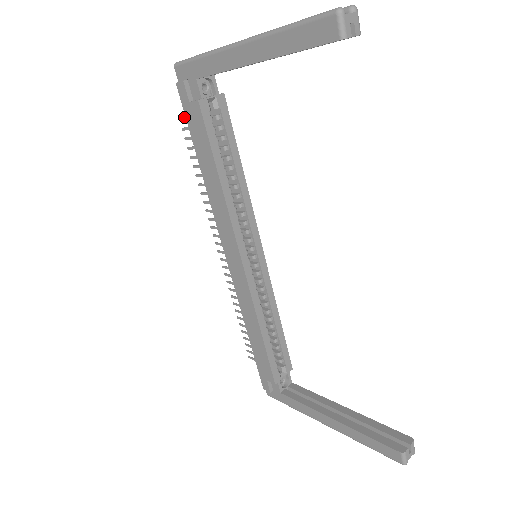
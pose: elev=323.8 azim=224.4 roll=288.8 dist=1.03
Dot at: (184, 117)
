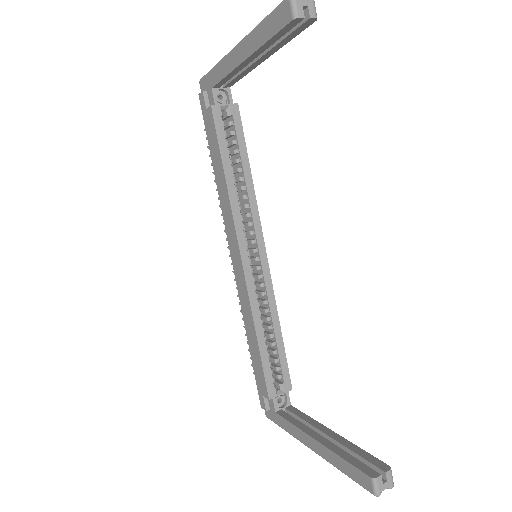
Dot at: occluded
